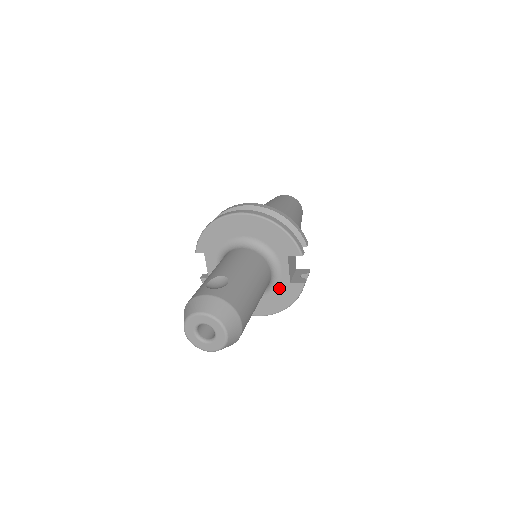
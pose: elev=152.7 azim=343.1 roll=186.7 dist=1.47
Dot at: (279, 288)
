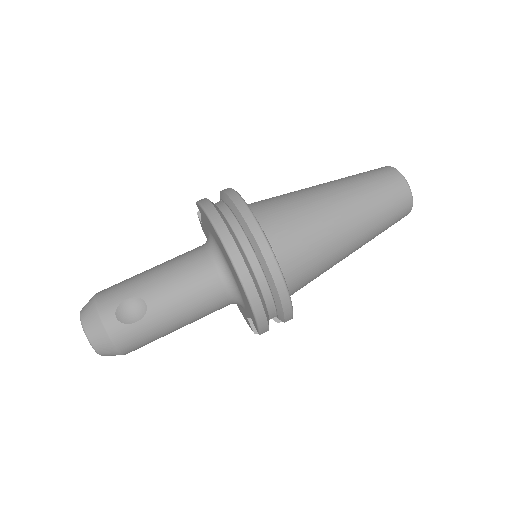
Dot at: (240, 306)
